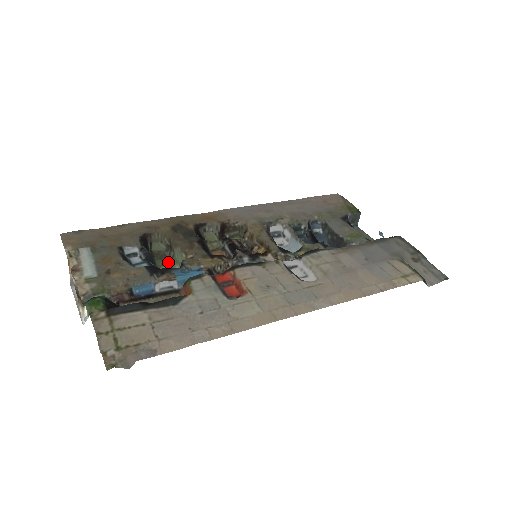
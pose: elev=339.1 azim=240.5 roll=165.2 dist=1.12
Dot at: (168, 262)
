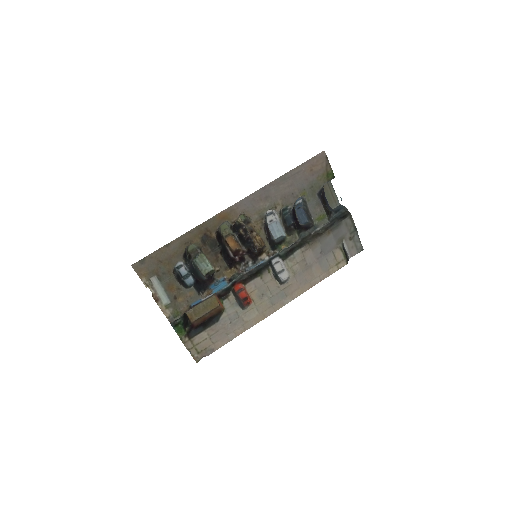
Dot at: (199, 255)
